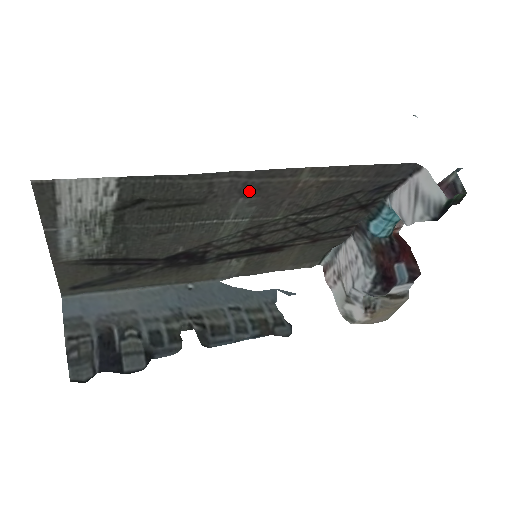
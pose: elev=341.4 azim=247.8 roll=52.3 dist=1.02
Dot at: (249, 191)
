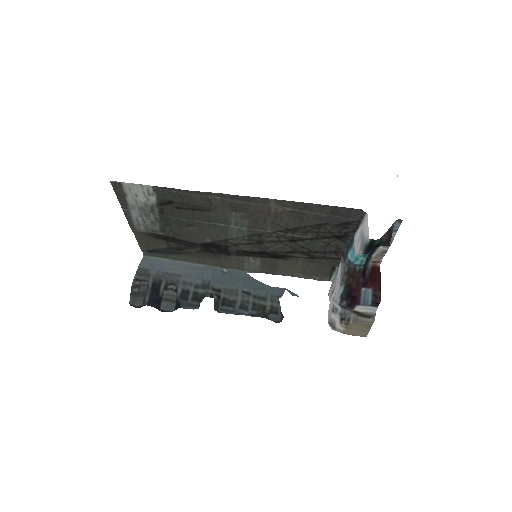
Dot at: (237, 208)
